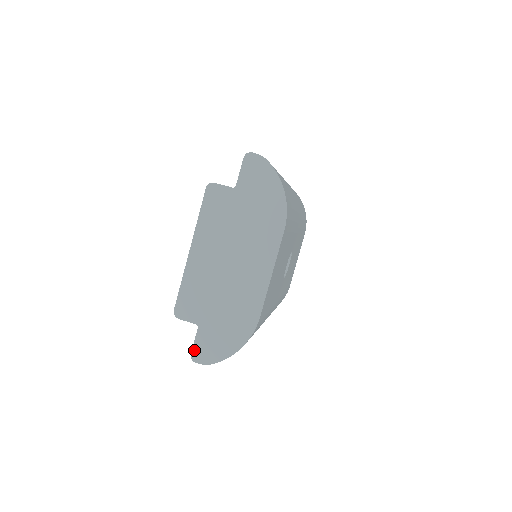
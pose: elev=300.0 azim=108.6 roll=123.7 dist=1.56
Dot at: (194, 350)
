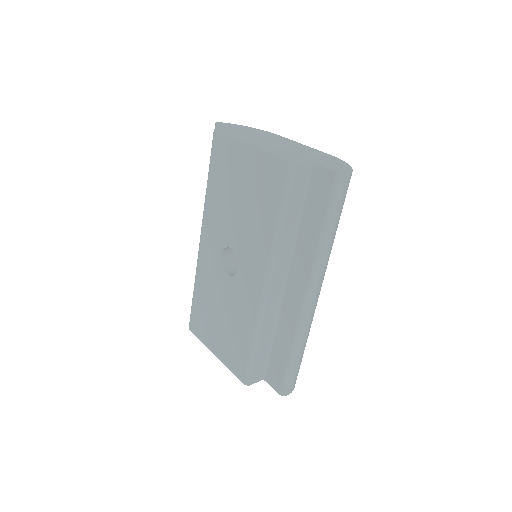
Dot at: (332, 170)
